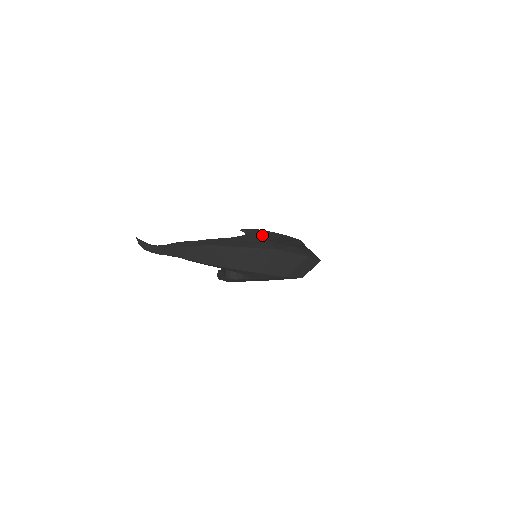
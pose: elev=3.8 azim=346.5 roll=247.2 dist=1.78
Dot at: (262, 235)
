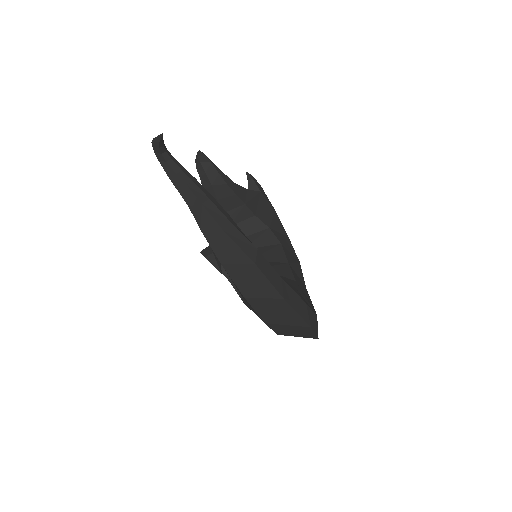
Dot at: (265, 206)
